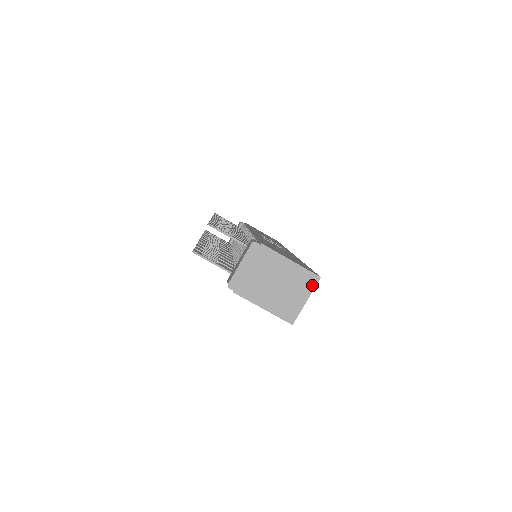
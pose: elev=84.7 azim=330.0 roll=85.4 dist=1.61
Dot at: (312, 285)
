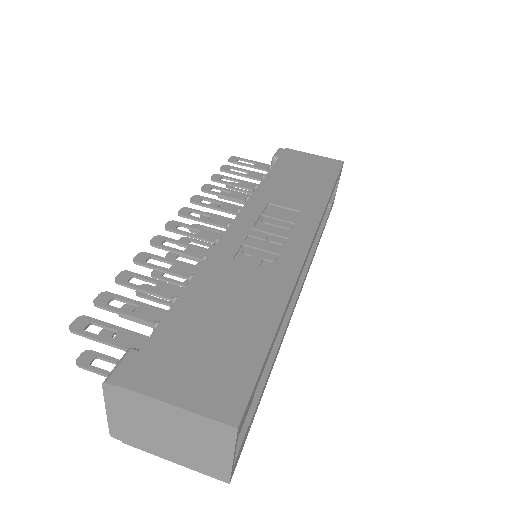
Dot at: (229, 438)
